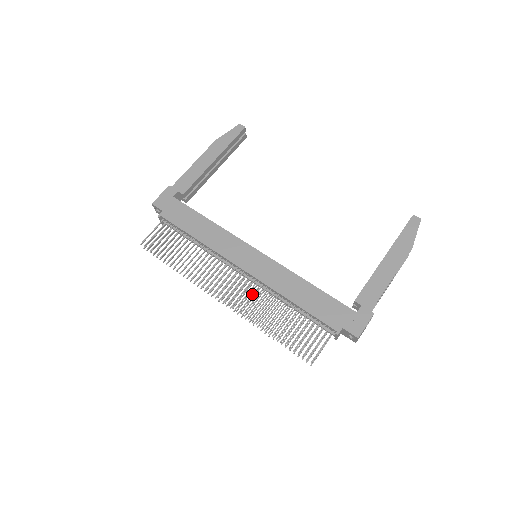
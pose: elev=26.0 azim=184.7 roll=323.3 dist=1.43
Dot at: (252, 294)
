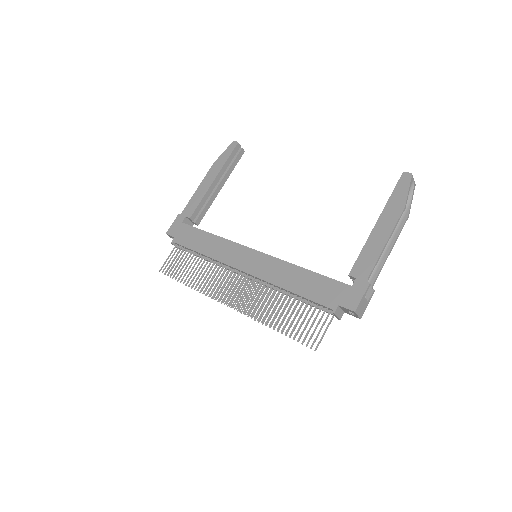
Dot at: (256, 293)
